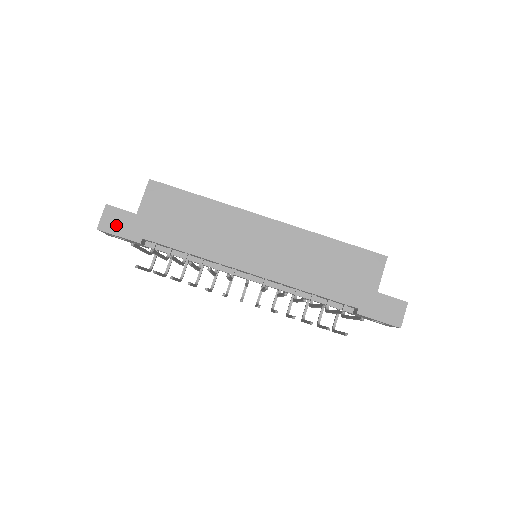
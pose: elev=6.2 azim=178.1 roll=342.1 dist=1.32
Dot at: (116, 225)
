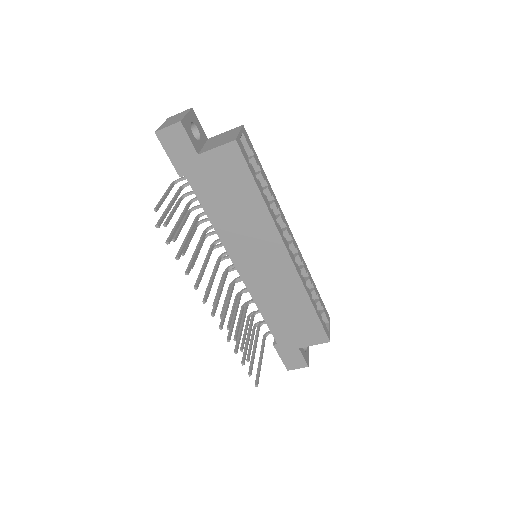
Dot at: (173, 145)
